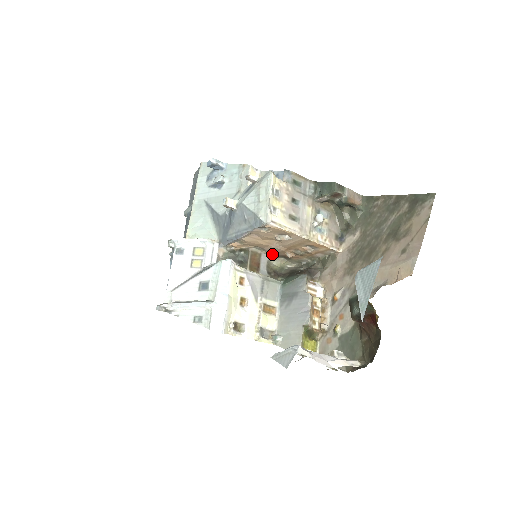
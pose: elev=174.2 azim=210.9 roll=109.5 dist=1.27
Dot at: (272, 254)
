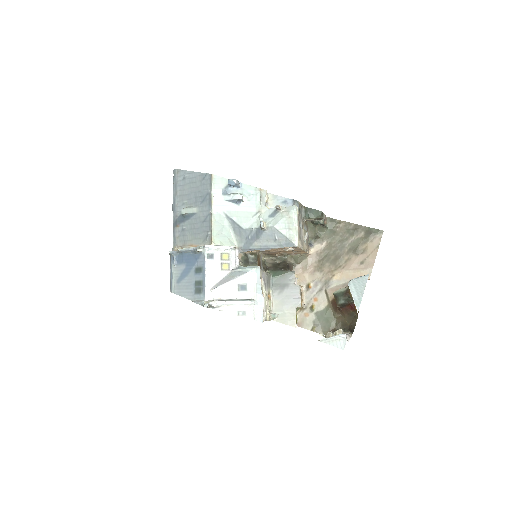
Dot at: (265, 254)
